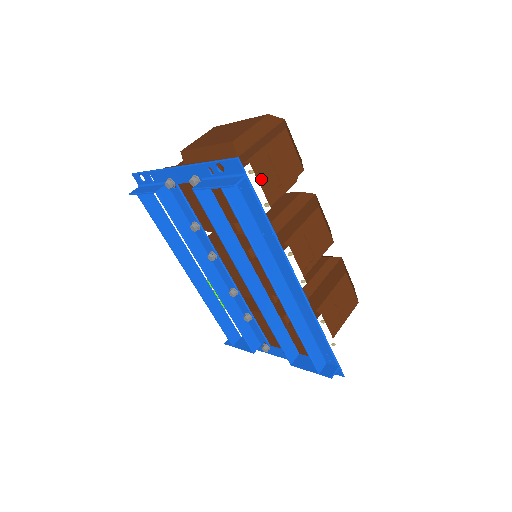
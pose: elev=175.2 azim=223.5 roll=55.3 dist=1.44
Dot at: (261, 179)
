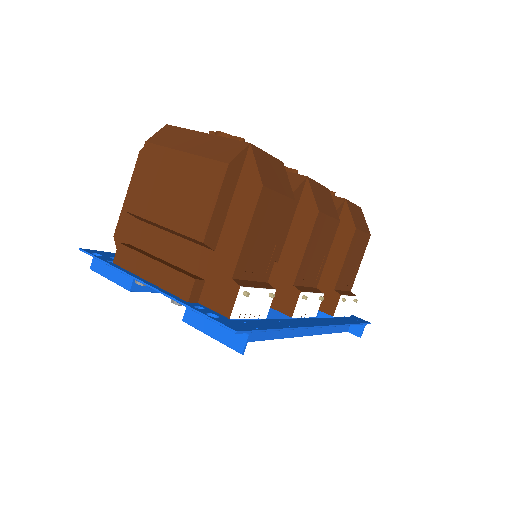
Dot at: (254, 267)
